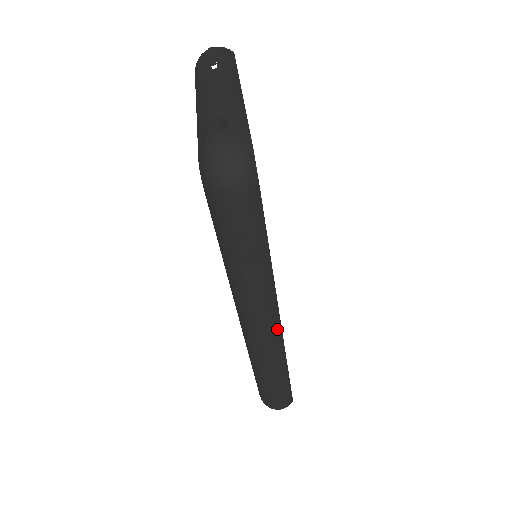
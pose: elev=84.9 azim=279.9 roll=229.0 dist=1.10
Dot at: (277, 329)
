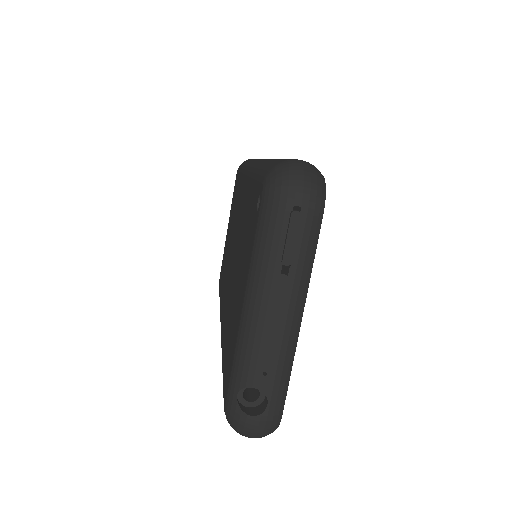
Dot at: occluded
